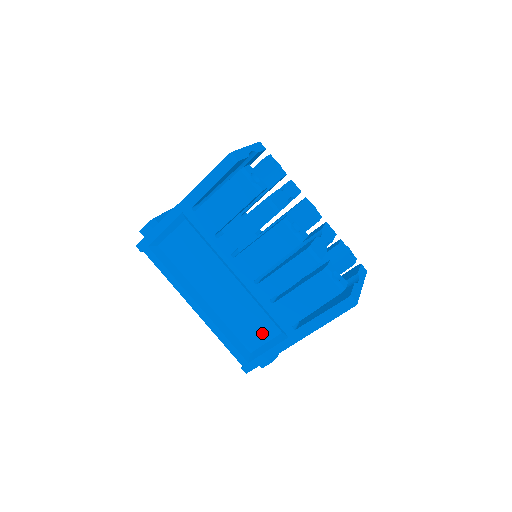
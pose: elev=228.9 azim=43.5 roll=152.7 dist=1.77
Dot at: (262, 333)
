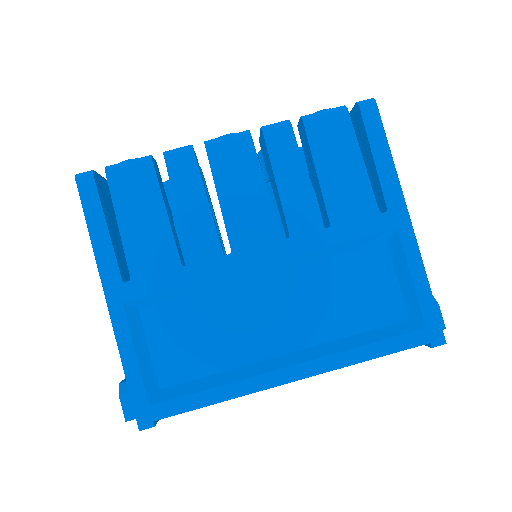
Dot at: (378, 278)
